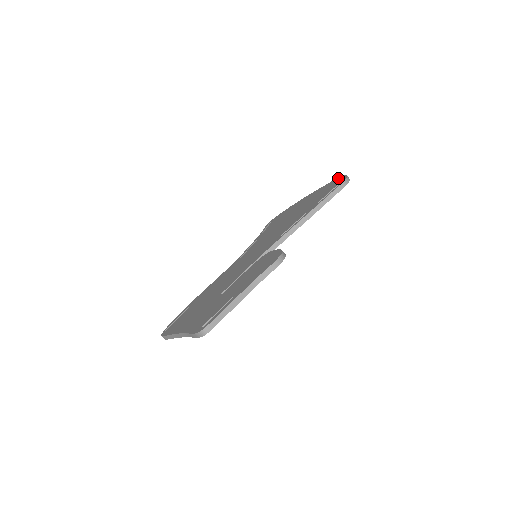
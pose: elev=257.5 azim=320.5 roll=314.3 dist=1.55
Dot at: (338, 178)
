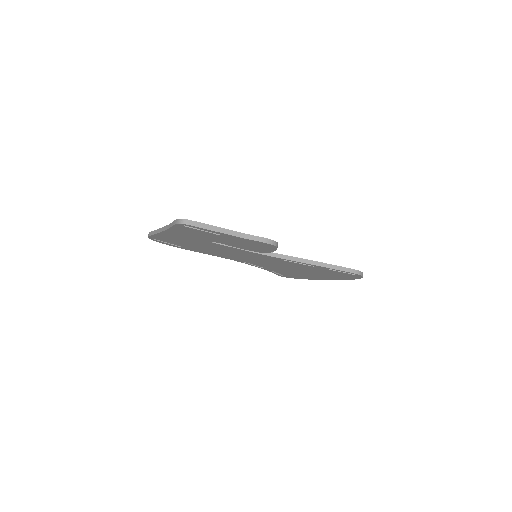
Dot at: occluded
